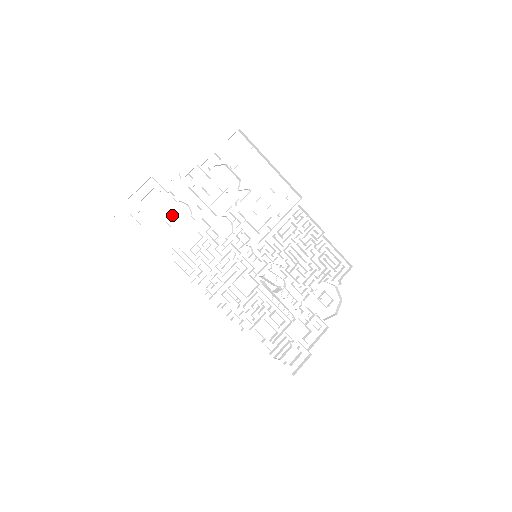
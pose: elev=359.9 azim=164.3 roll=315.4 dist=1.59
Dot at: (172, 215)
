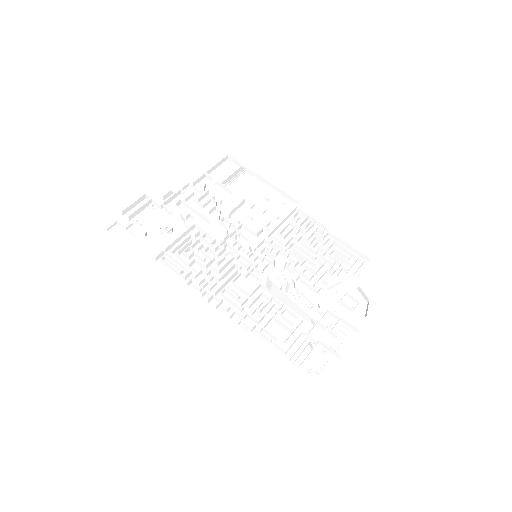
Dot at: (165, 226)
